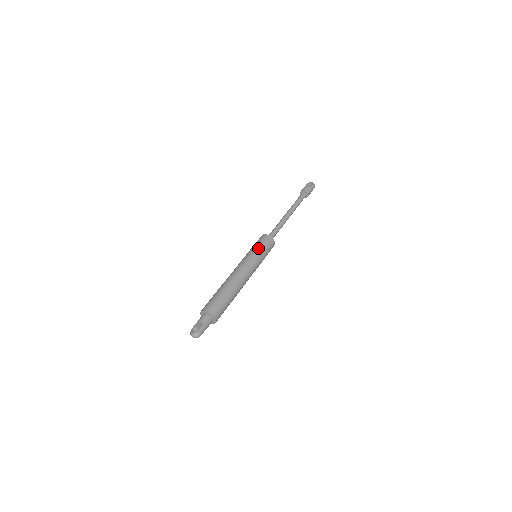
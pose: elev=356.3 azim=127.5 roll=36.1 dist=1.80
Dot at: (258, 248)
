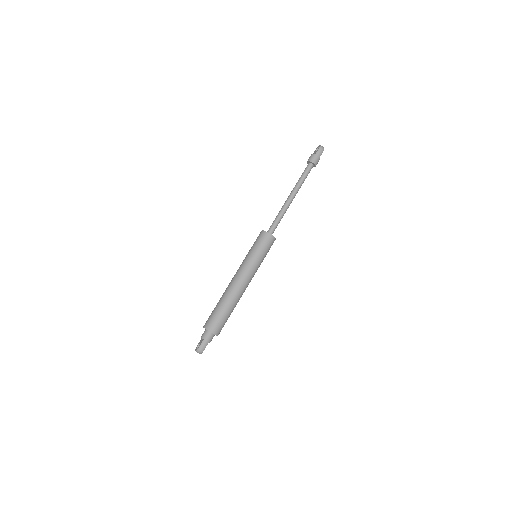
Dot at: (253, 249)
